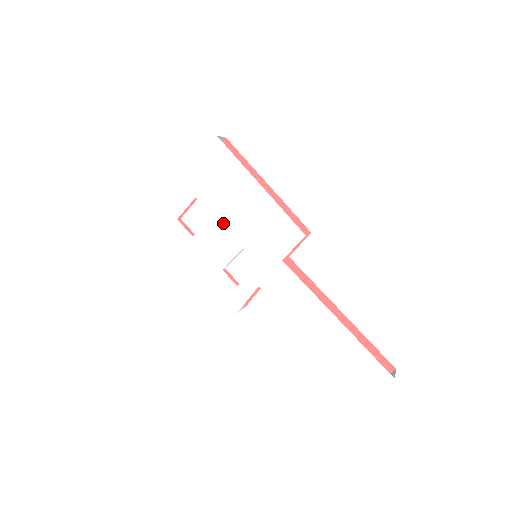
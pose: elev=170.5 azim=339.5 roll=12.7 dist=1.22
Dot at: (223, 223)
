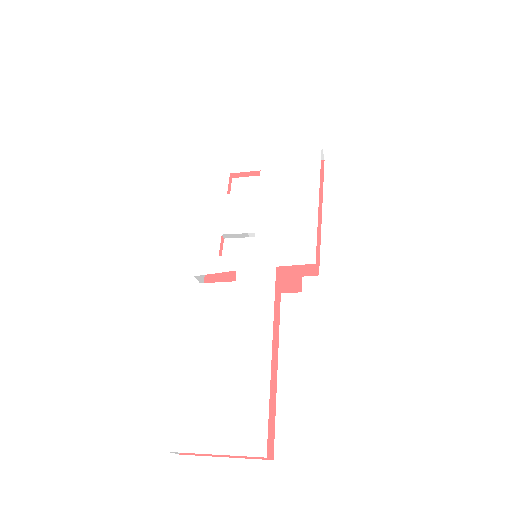
Dot at: (261, 203)
